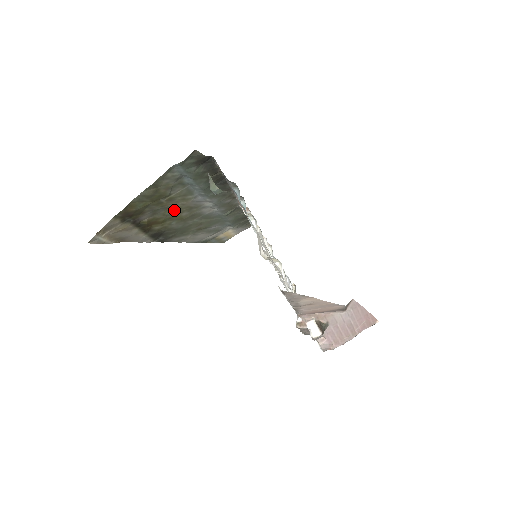
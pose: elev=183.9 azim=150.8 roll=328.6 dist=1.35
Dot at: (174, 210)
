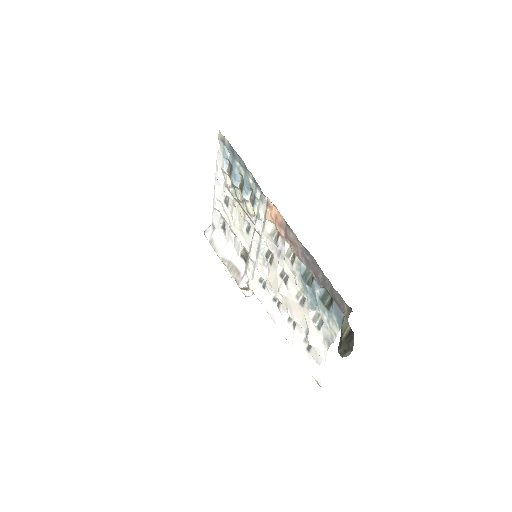
Dot at: occluded
